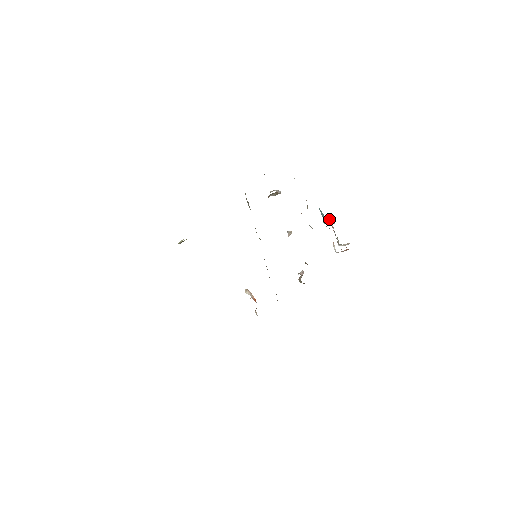
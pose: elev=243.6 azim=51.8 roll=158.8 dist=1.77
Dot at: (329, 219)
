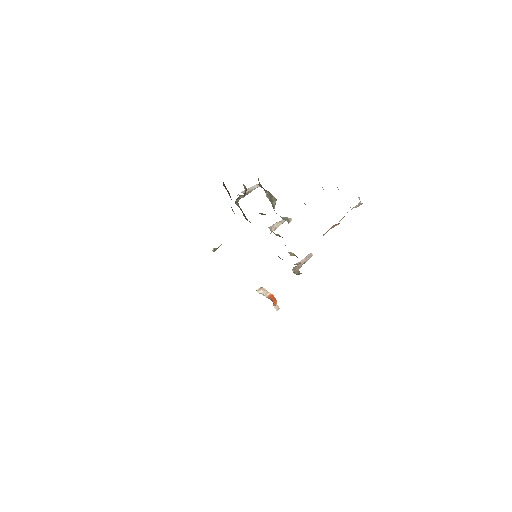
Dot at: (323, 189)
